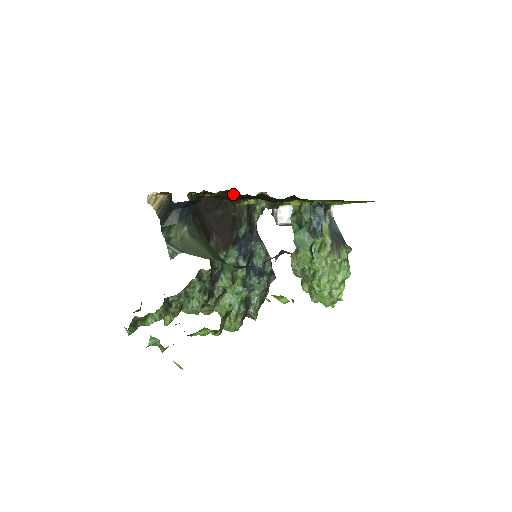
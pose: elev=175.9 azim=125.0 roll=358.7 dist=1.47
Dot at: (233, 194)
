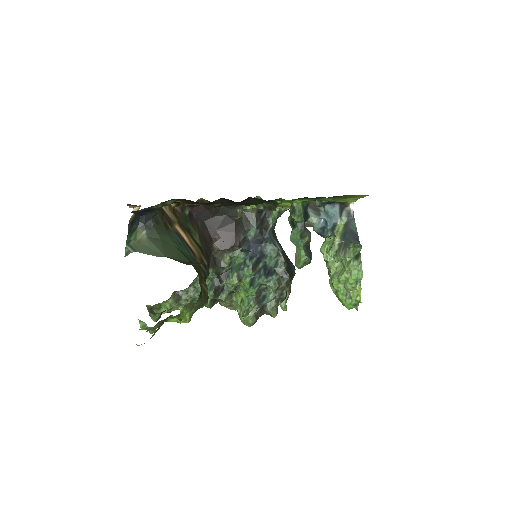
Dot at: occluded
